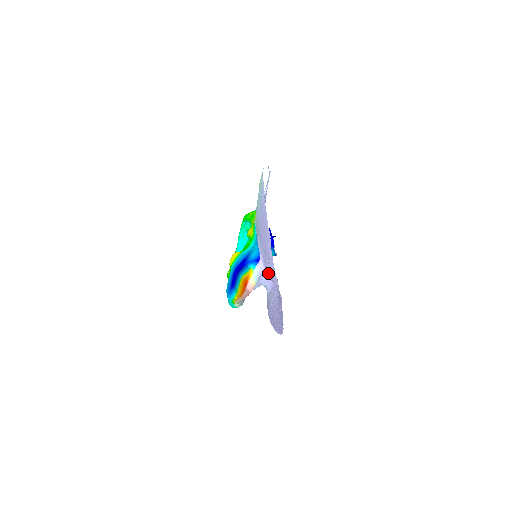
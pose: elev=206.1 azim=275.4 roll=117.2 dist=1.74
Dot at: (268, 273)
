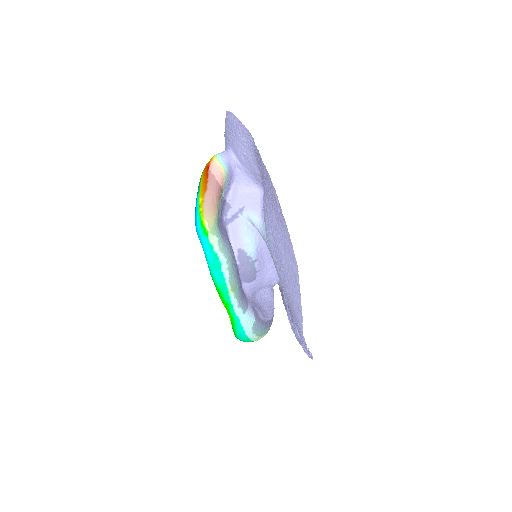
Dot at: (233, 142)
